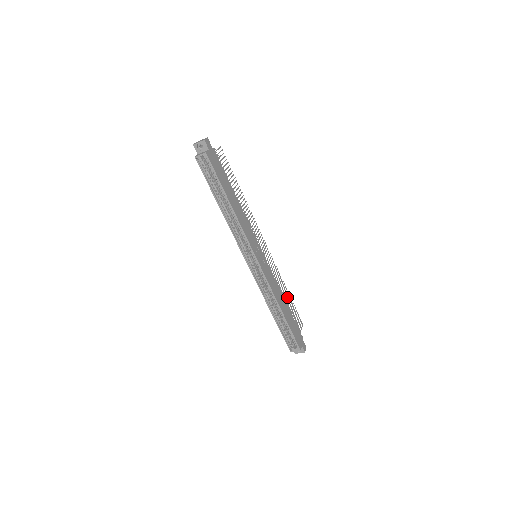
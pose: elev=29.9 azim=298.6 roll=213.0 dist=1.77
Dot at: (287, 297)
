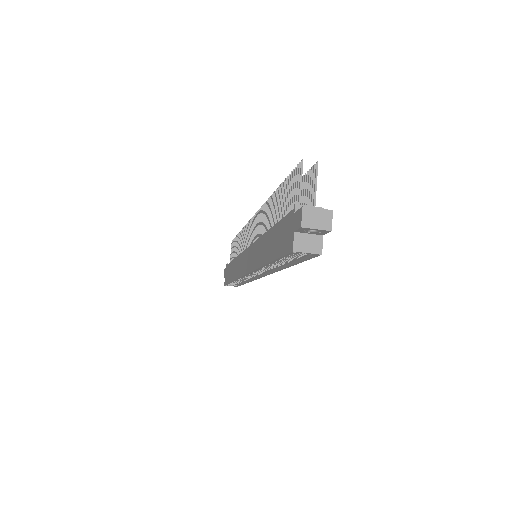
Dot at: occluded
